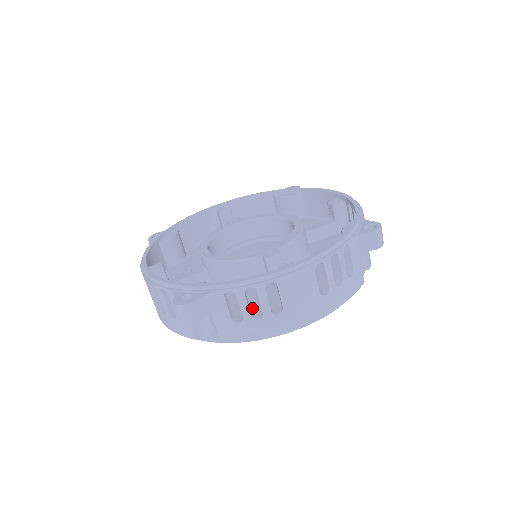
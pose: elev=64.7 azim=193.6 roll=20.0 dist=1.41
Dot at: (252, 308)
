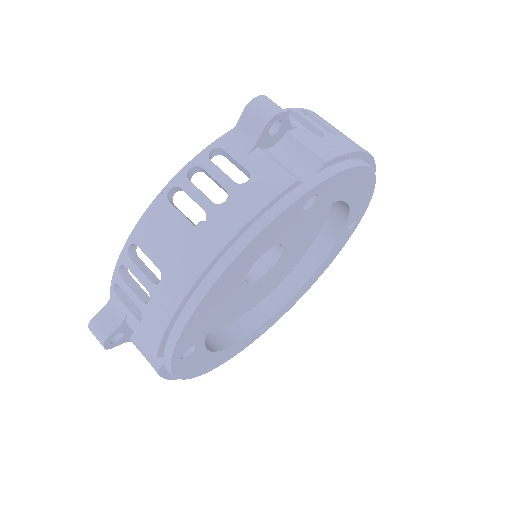
Dot at: occluded
